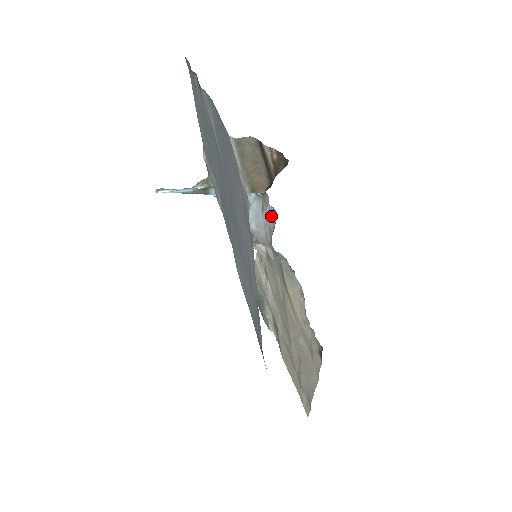
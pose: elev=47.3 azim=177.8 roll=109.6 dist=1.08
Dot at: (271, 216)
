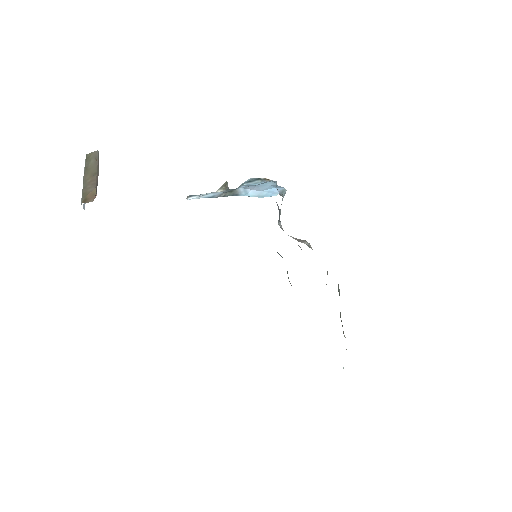
Dot at: (279, 213)
